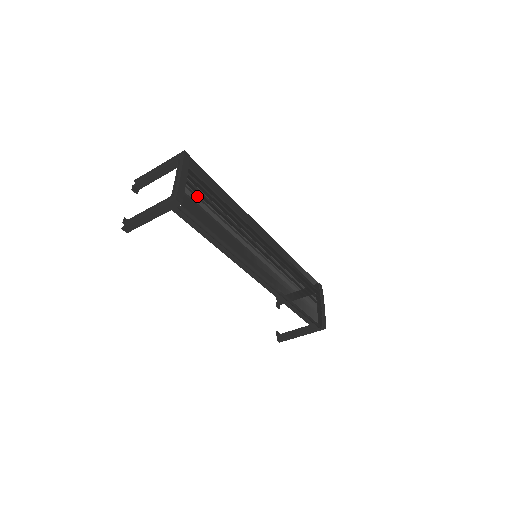
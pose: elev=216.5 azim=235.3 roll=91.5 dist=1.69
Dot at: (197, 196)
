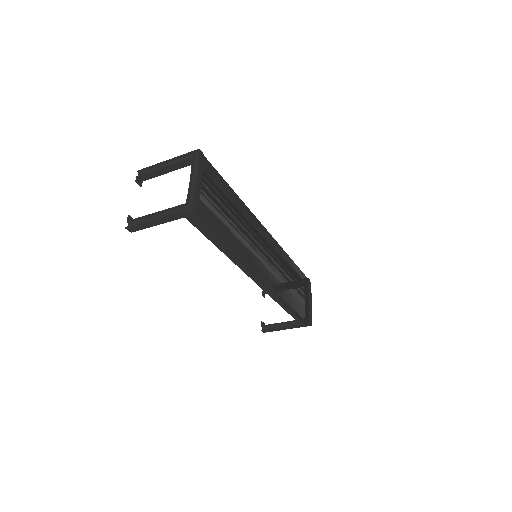
Dot at: (210, 201)
